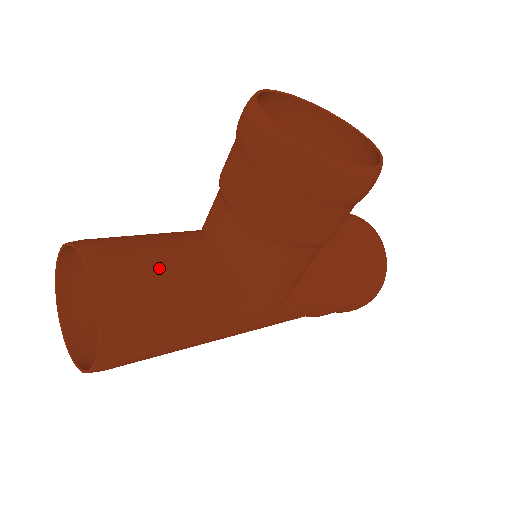
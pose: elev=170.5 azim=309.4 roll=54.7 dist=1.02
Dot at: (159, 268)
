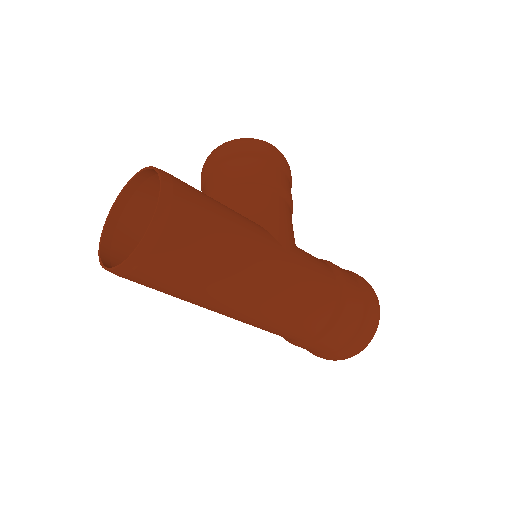
Dot at: occluded
